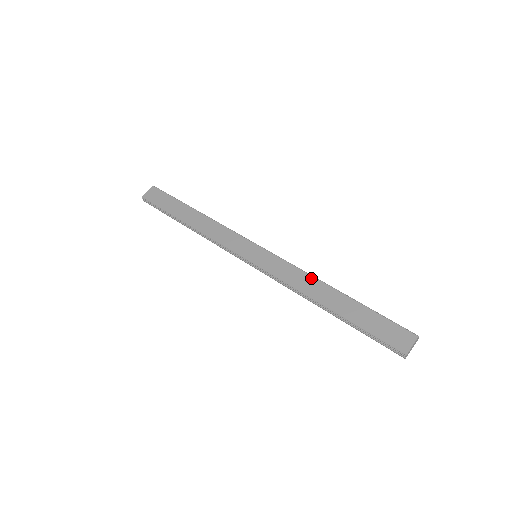
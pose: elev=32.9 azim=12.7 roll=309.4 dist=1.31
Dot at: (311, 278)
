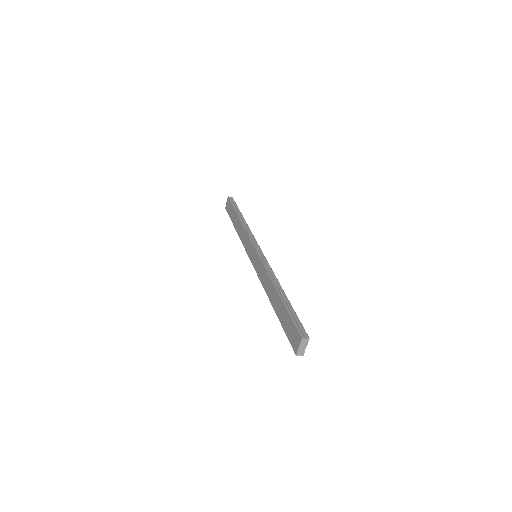
Dot at: (268, 278)
